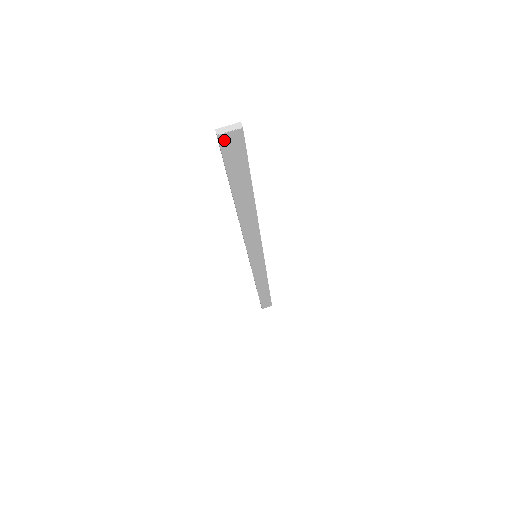
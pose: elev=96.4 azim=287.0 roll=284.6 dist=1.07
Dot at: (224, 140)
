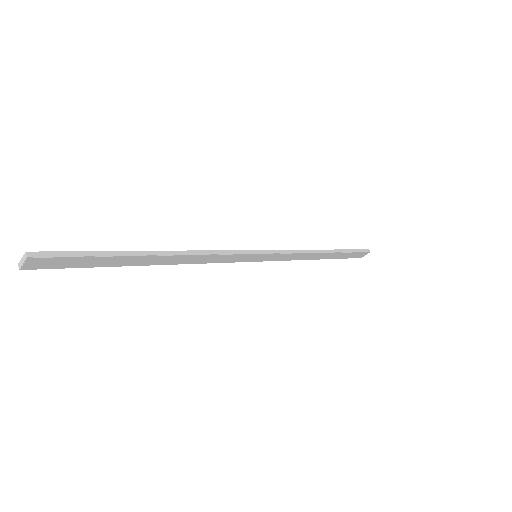
Dot at: (32, 267)
